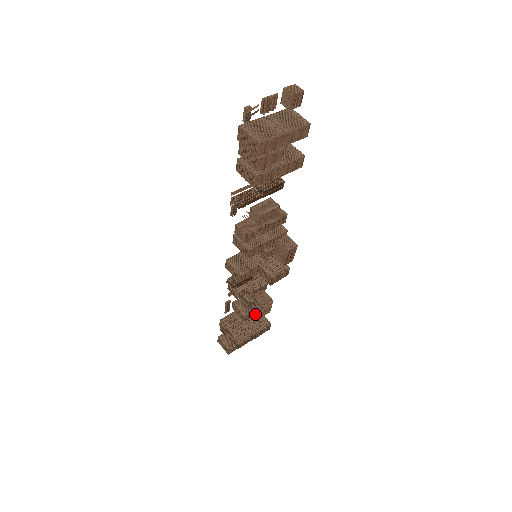
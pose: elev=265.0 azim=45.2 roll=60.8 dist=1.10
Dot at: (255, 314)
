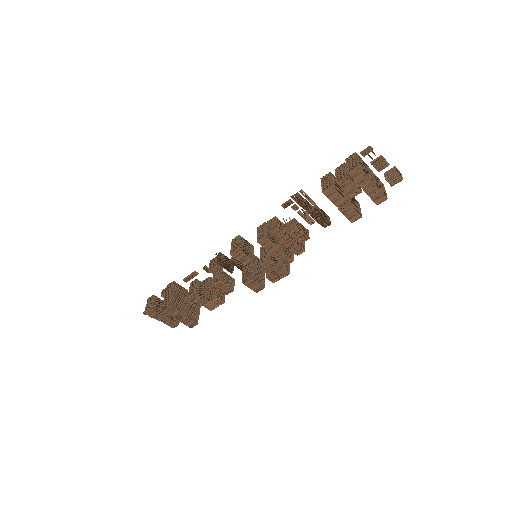
Dot at: (195, 307)
